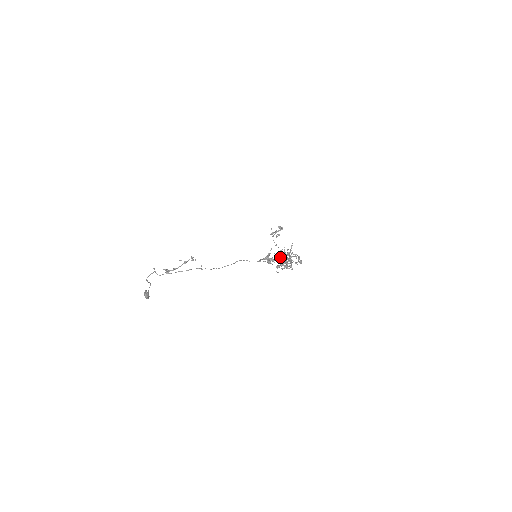
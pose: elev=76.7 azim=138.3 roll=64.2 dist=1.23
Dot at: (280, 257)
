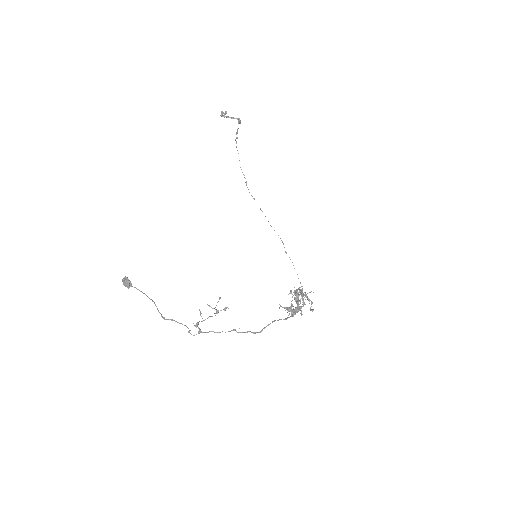
Dot at: occluded
